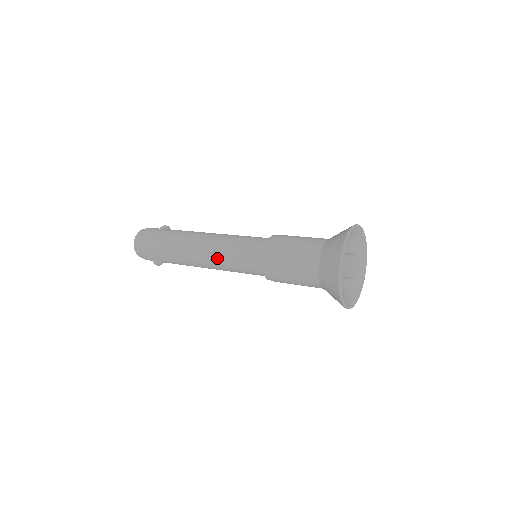
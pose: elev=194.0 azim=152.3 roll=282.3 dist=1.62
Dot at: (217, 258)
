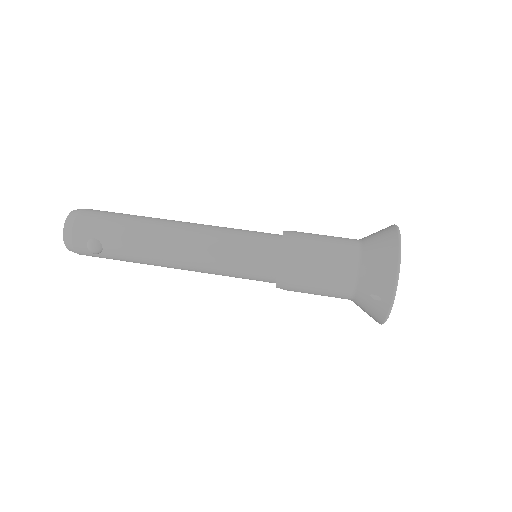
Dot at: (210, 237)
